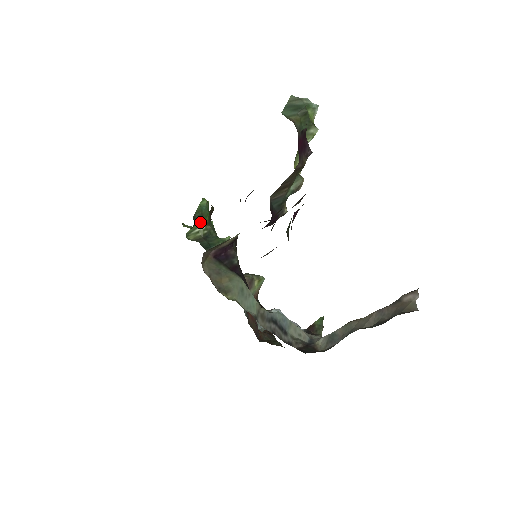
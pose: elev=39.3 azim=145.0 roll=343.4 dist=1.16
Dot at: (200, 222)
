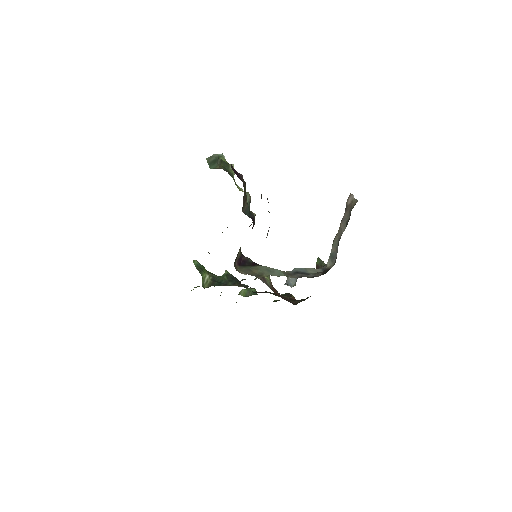
Dot at: (204, 274)
